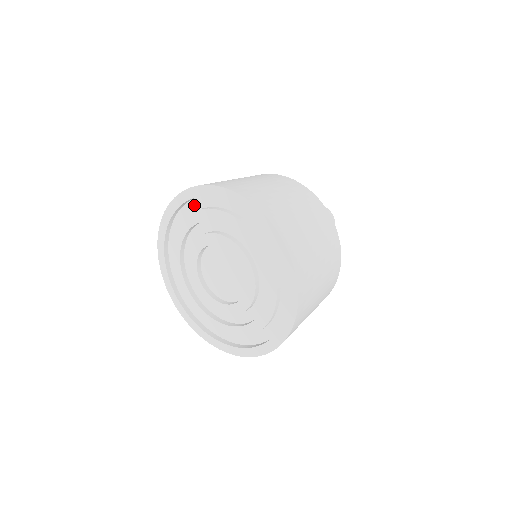
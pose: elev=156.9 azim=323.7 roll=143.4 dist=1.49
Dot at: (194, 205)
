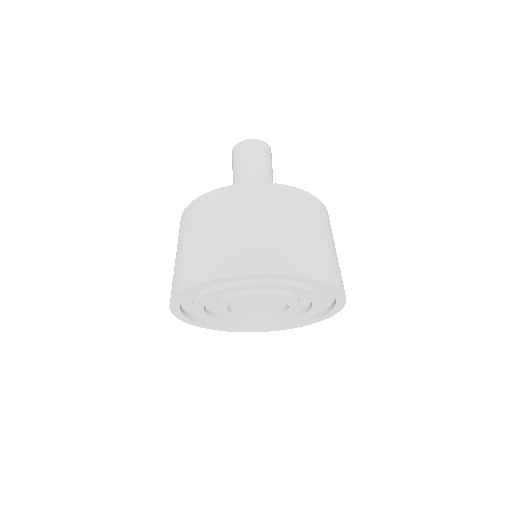
Dot at: occluded
